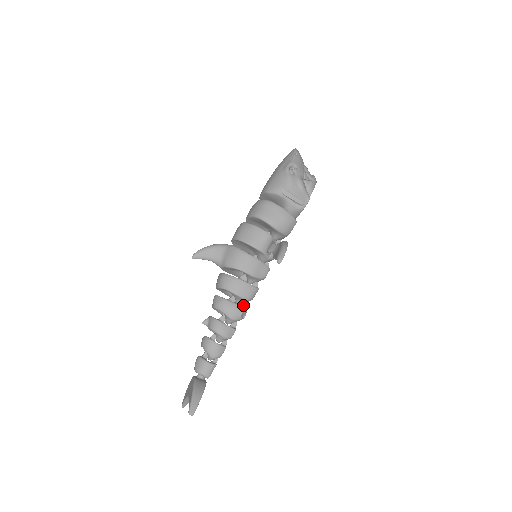
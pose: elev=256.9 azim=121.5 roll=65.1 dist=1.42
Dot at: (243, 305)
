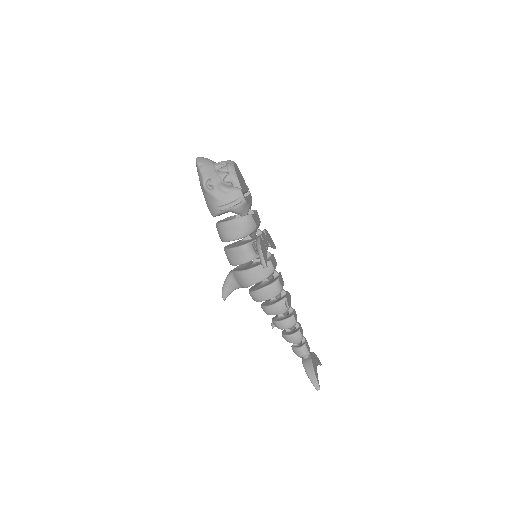
Dot at: (282, 294)
